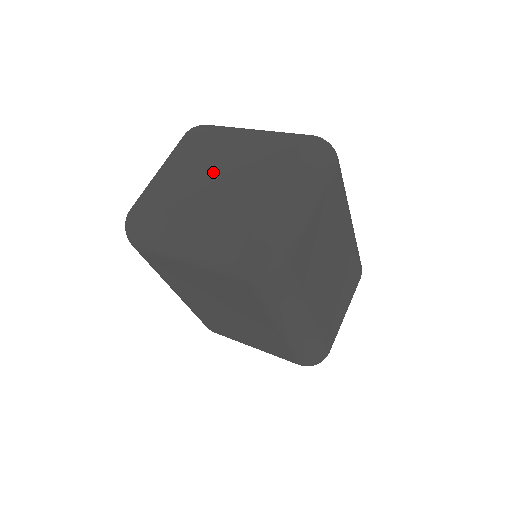
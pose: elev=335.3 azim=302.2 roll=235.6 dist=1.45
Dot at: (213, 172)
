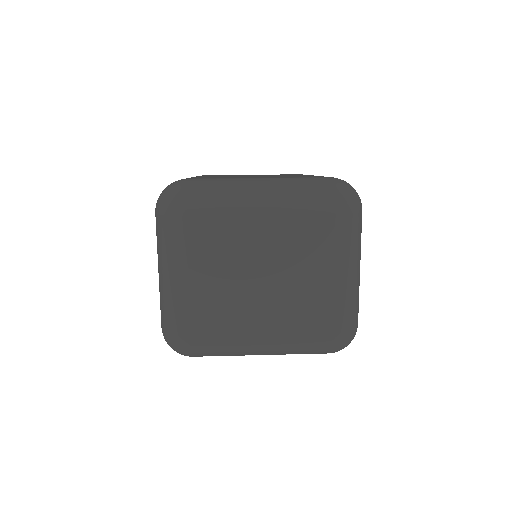
Dot at: (250, 272)
